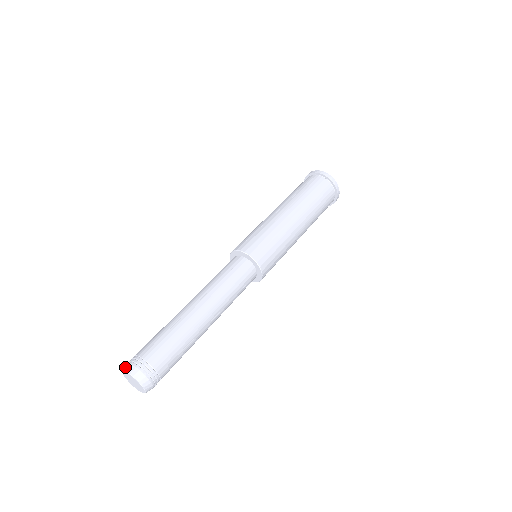
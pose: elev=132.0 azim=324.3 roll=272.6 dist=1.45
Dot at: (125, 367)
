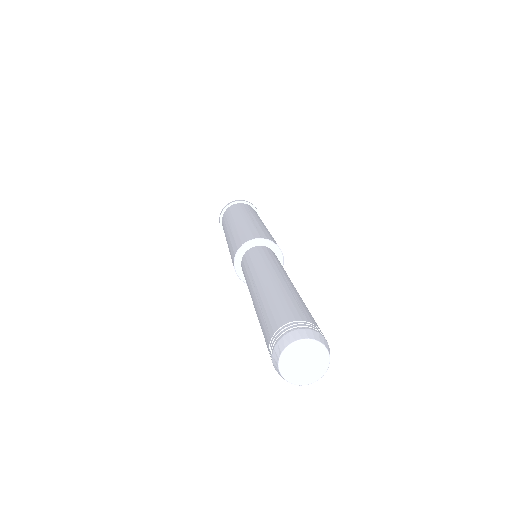
Dot at: (299, 334)
